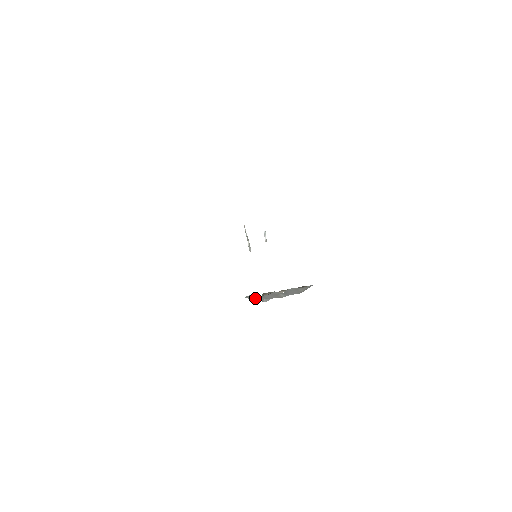
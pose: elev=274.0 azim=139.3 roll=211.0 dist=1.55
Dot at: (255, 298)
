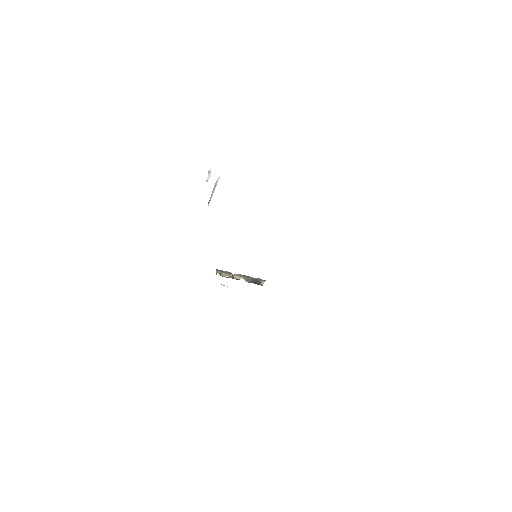
Dot at: occluded
